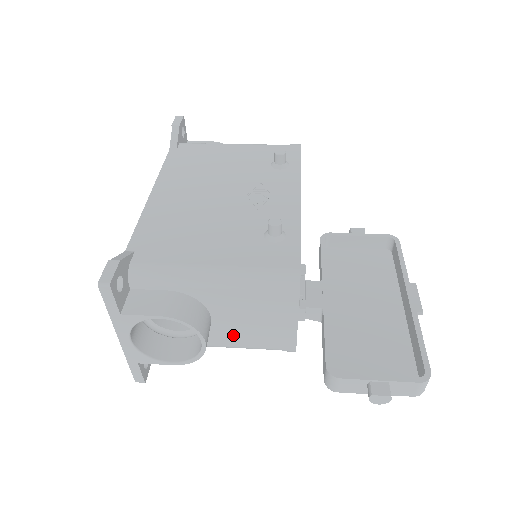
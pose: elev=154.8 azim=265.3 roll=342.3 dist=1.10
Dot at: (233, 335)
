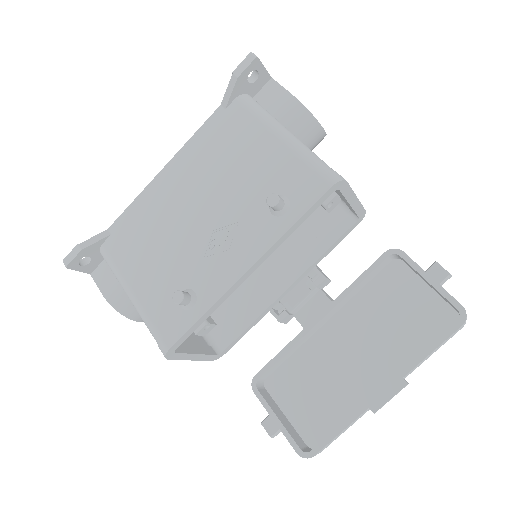
Dot at: occluded
